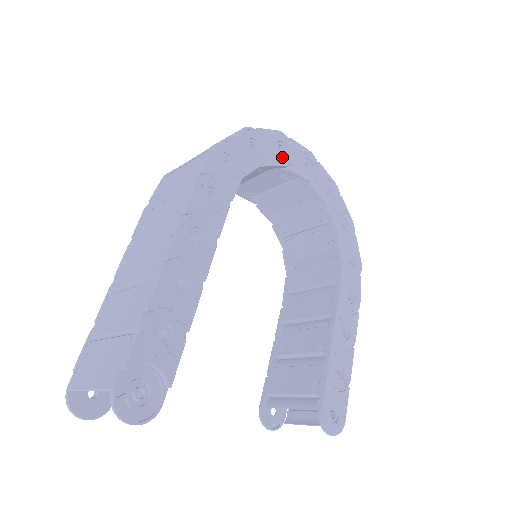
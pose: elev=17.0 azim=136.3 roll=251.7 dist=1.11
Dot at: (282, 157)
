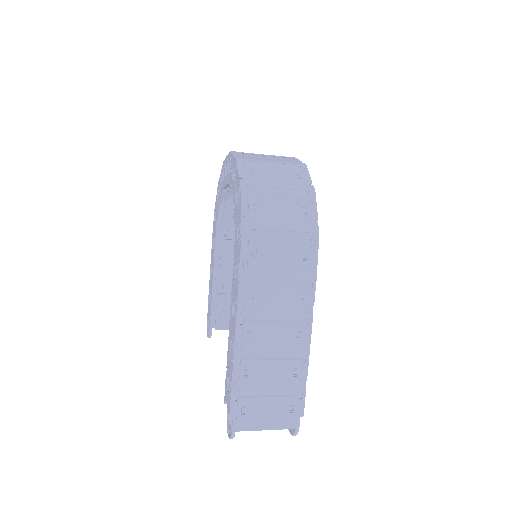
Dot at: occluded
